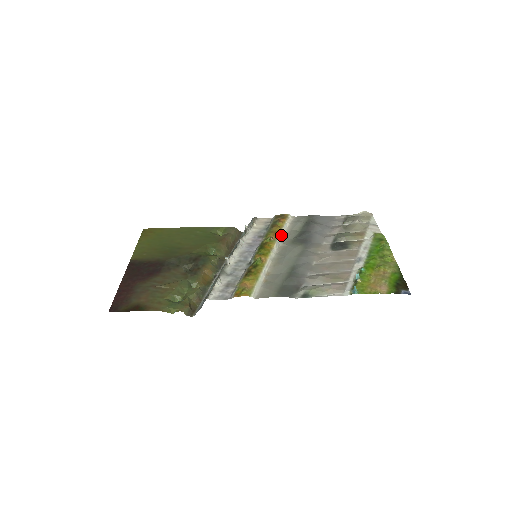
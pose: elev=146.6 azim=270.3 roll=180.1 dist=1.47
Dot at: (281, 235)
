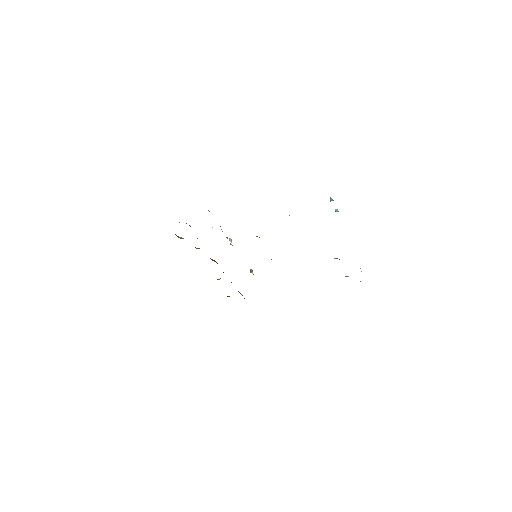
Dot at: occluded
